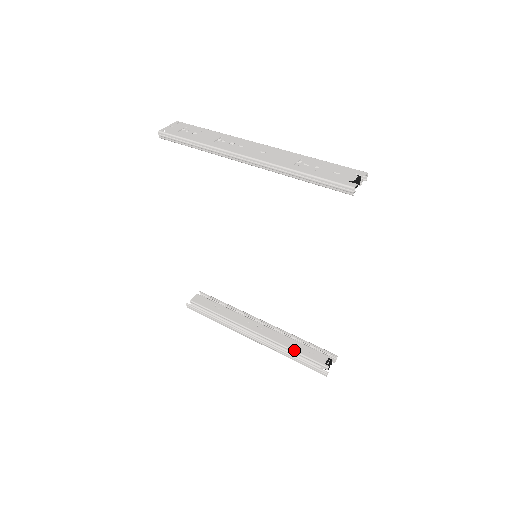
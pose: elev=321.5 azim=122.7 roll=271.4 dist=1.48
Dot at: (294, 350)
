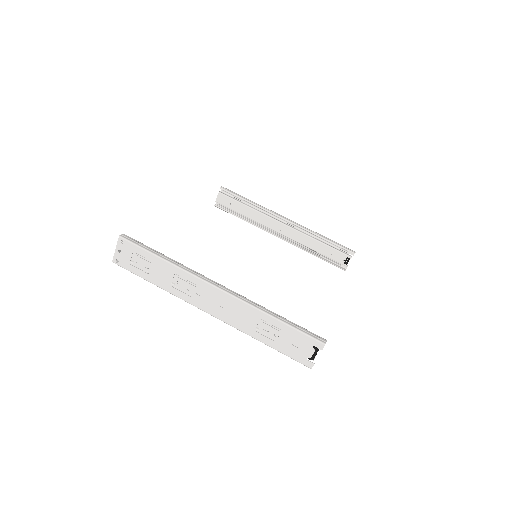
Dot at: occluded
